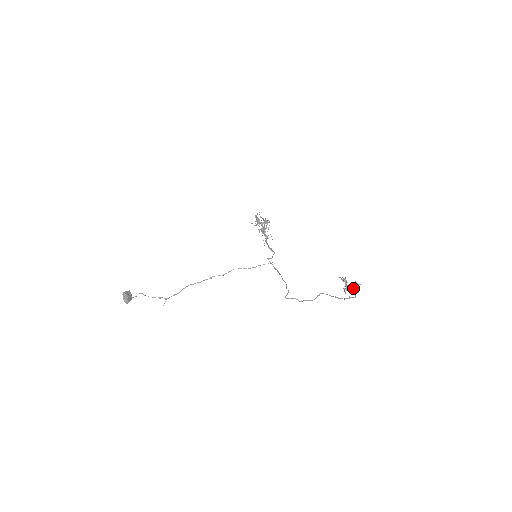
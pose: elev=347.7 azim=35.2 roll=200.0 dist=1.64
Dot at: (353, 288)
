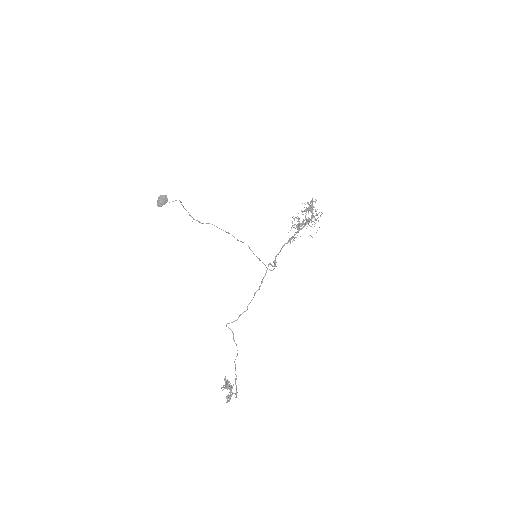
Dot at: occluded
